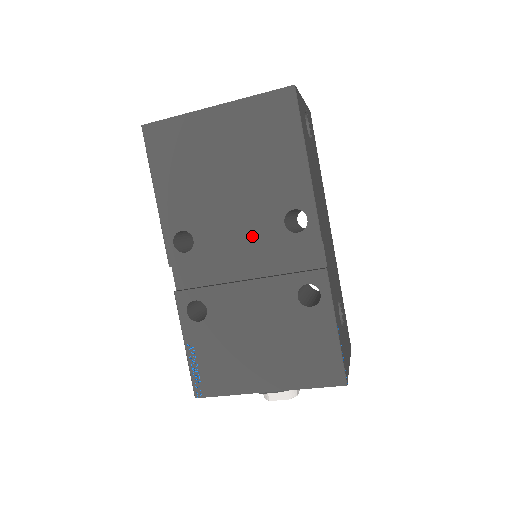
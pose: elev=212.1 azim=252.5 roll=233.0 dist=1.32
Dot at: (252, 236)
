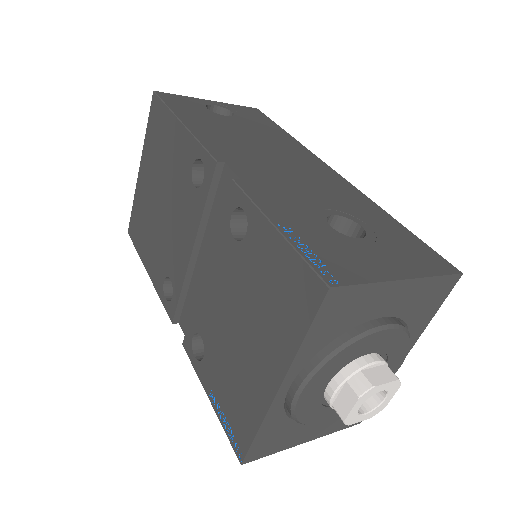
Dot at: (188, 227)
